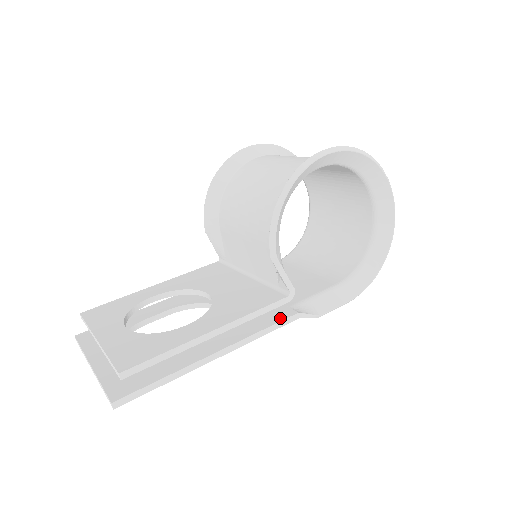
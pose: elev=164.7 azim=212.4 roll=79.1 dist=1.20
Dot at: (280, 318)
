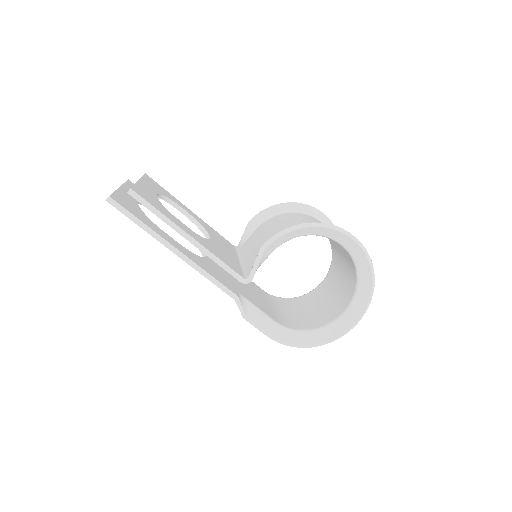
Dot at: (226, 285)
